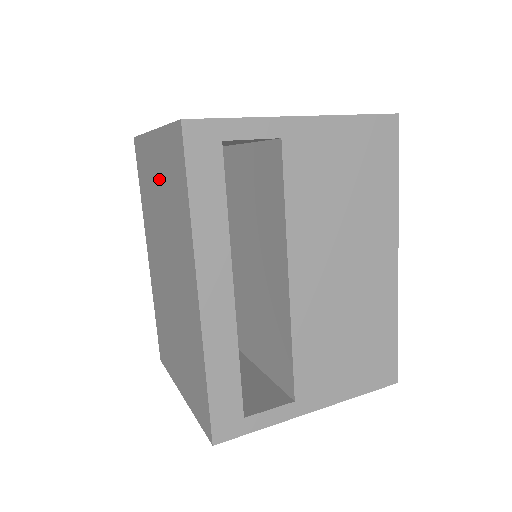
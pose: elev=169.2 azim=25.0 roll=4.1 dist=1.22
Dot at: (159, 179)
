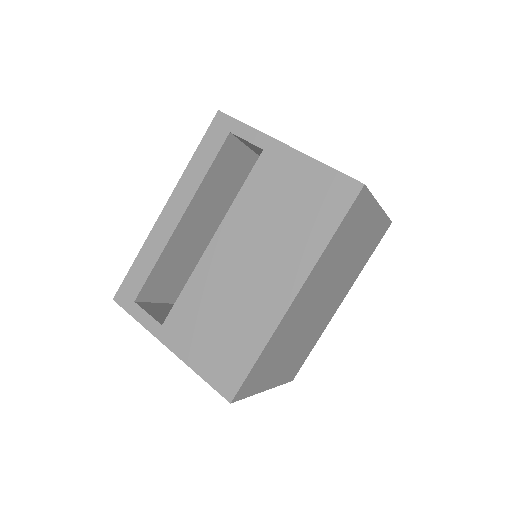
Dot at: occluded
